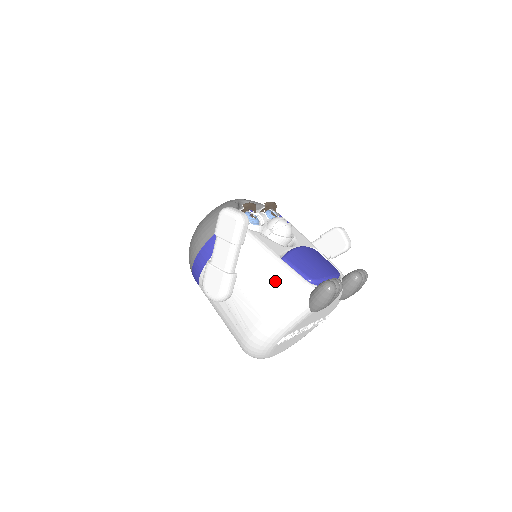
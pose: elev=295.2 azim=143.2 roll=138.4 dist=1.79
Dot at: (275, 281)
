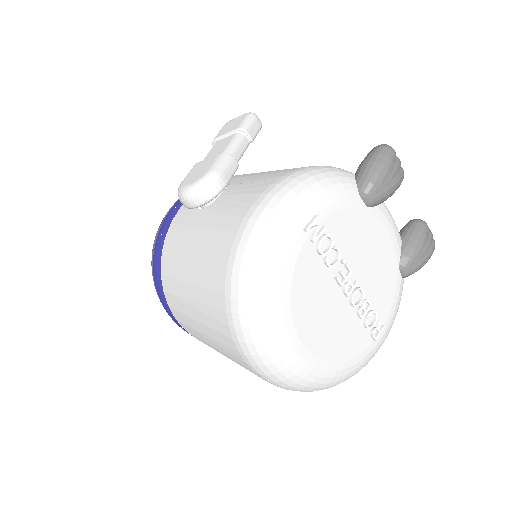
Dot at: occluded
